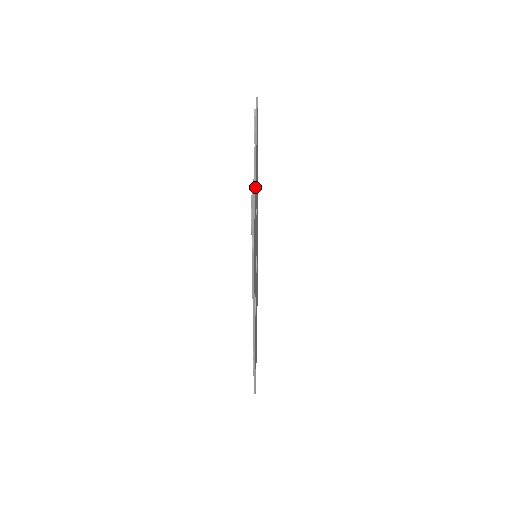
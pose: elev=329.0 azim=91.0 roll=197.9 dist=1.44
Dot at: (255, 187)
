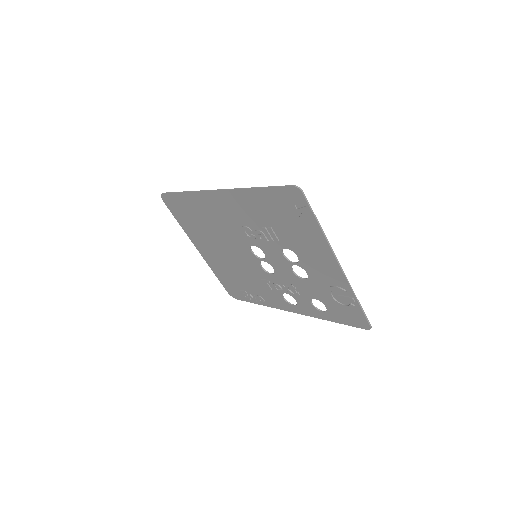
Dot at: (350, 290)
